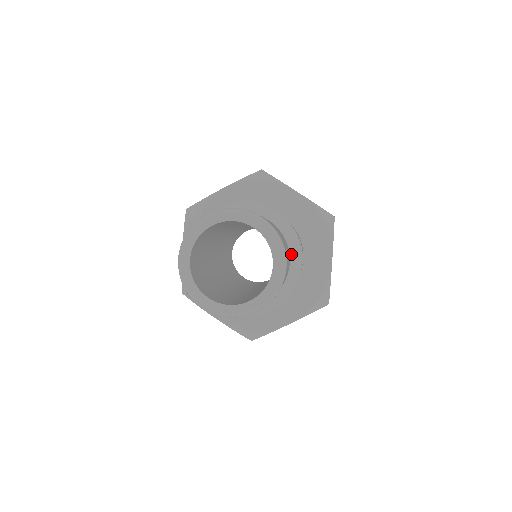
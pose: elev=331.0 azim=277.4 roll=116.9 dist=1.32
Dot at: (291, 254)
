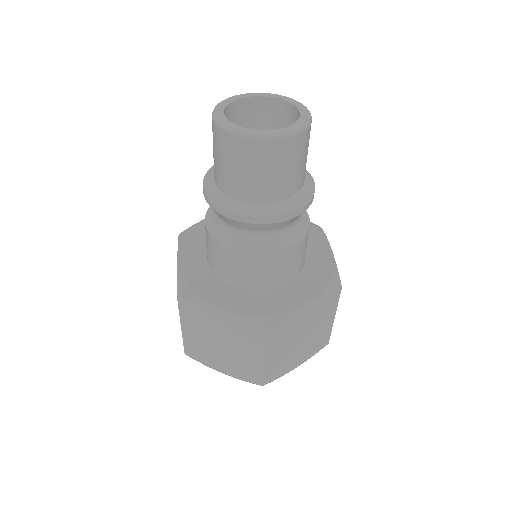
Dot at: occluded
